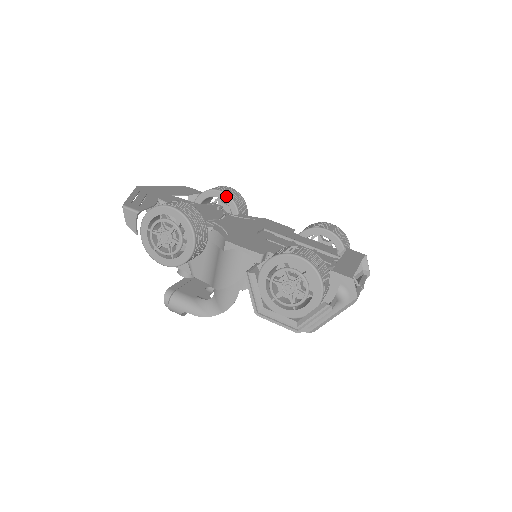
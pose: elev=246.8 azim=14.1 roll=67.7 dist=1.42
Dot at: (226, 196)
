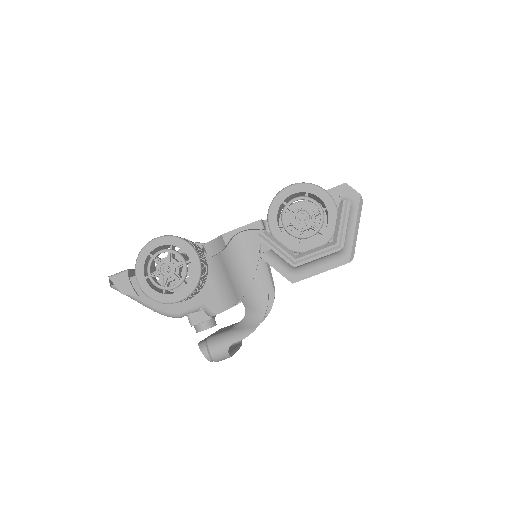
Dot at: occluded
